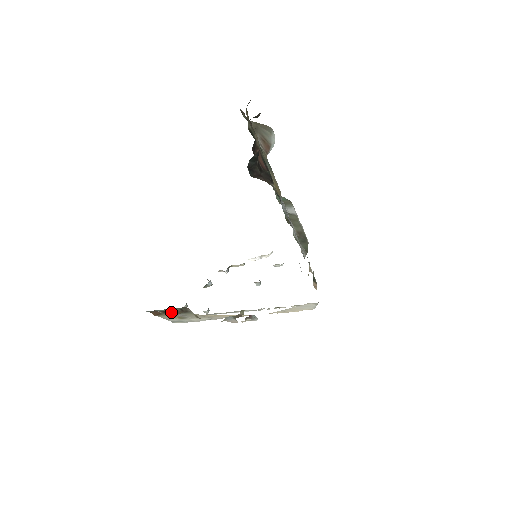
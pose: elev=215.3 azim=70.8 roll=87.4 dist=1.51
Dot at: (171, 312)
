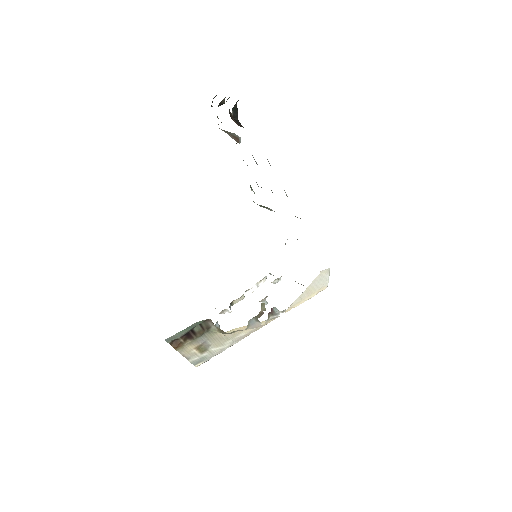
Dot at: (192, 336)
